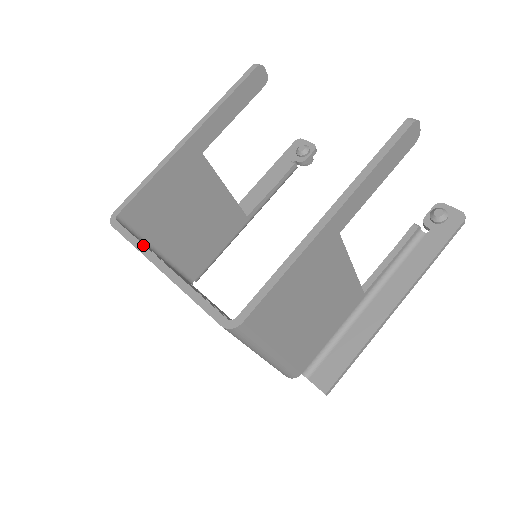
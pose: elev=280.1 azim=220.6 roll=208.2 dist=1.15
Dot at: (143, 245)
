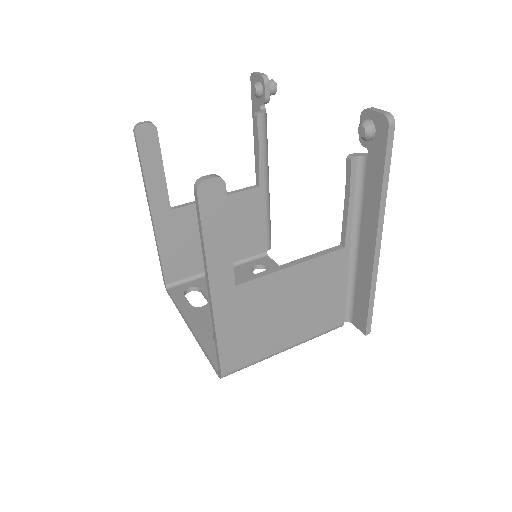
Dot at: (179, 310)
